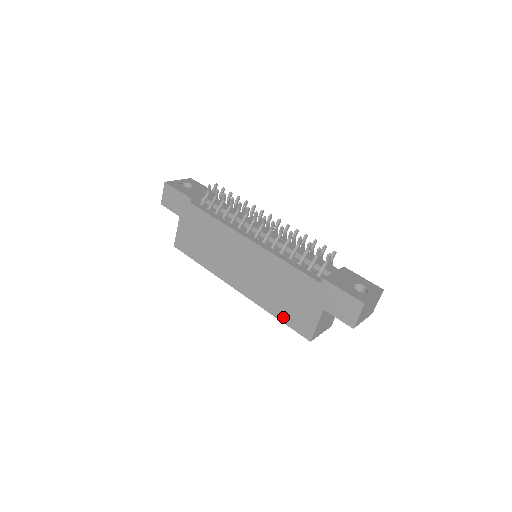
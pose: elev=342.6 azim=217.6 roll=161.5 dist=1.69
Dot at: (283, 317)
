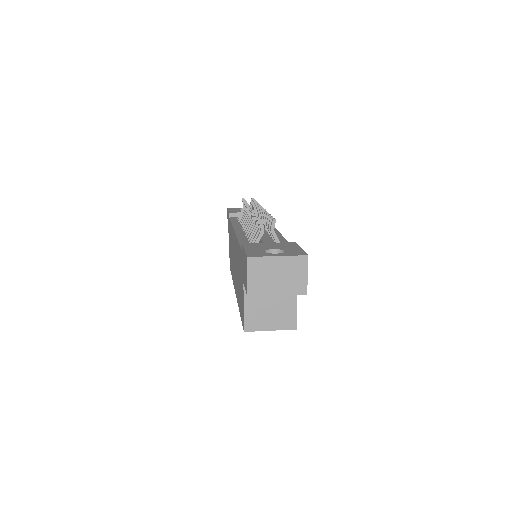
Dot at: (240, 309)
